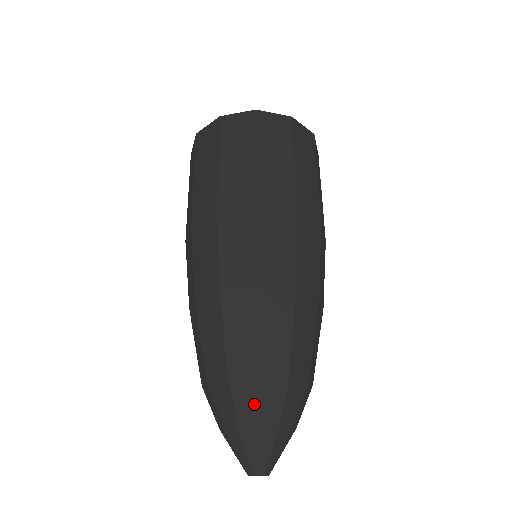
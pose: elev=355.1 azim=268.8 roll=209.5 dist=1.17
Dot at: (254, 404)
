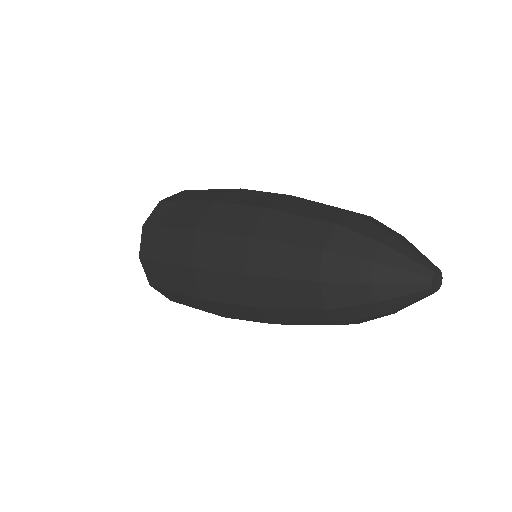
Dot at: (386, 226)
